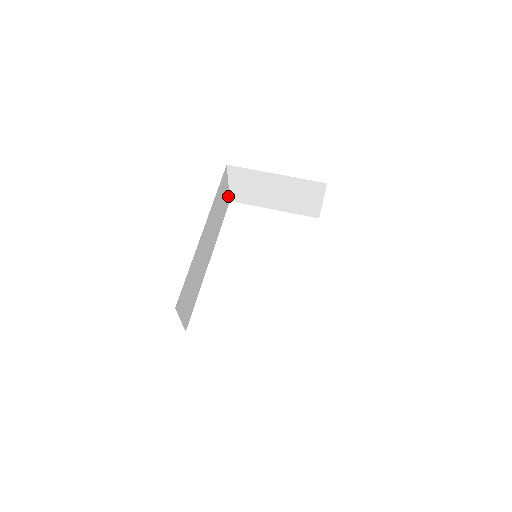
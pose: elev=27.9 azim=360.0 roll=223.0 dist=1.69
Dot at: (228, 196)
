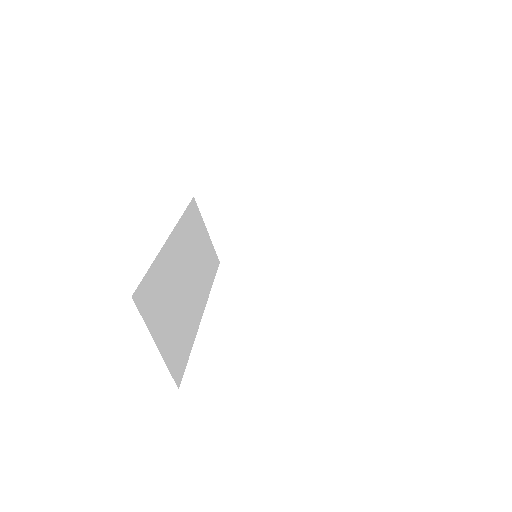
Dot at: (213, 250)
